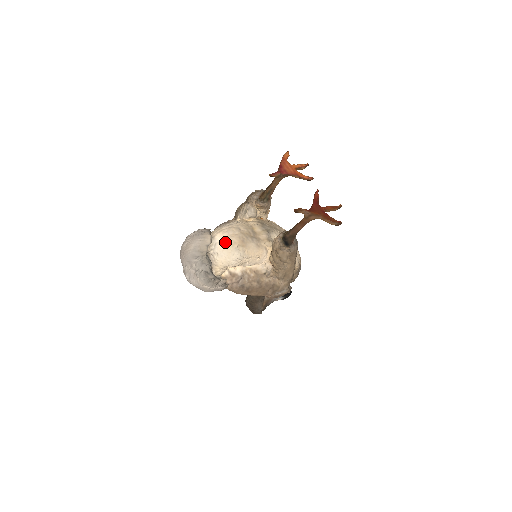
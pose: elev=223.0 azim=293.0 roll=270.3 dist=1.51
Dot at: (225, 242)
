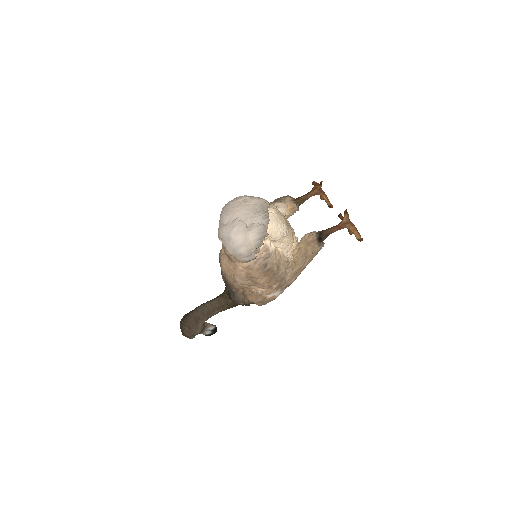
Dot at: (275, 214)
